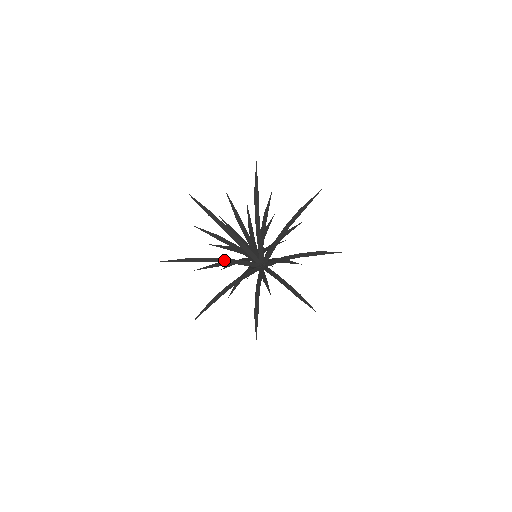
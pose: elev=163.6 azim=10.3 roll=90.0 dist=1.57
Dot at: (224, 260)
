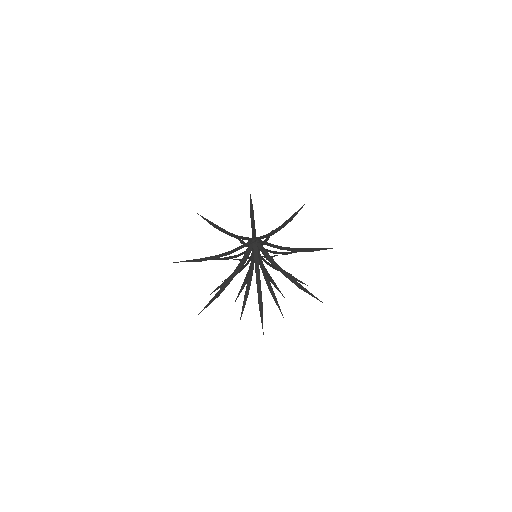
Dot at: (235, 271)
